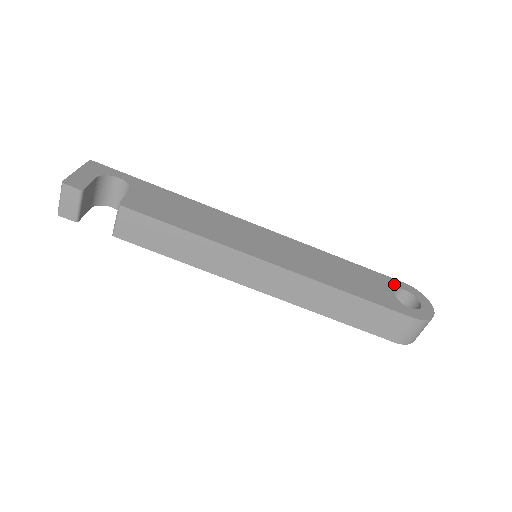
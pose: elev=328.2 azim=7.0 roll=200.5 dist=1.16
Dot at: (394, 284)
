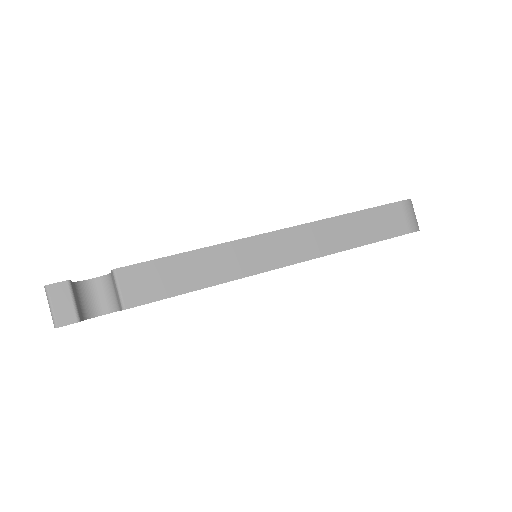
Dot at: occluded
